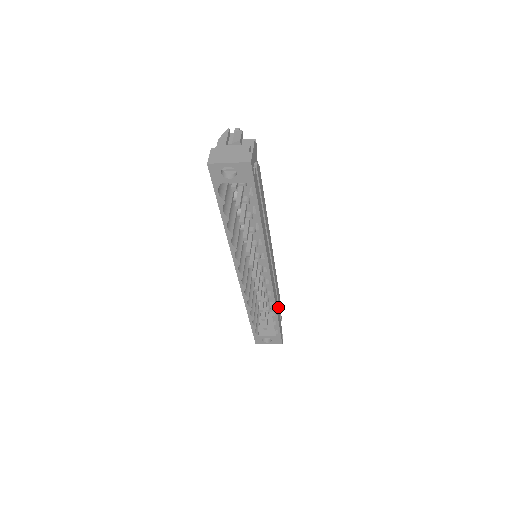
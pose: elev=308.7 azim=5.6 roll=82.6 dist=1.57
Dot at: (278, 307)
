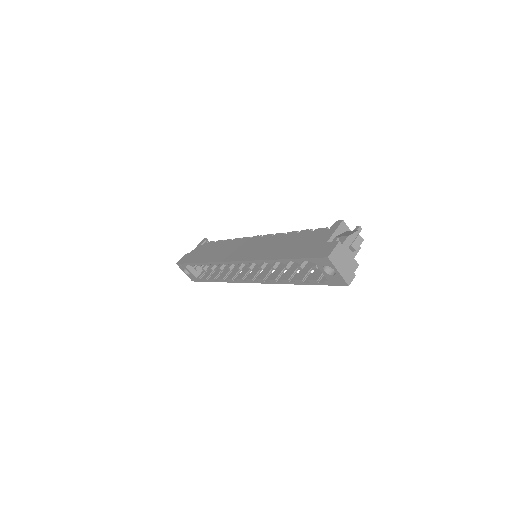
Dot at: occluded
